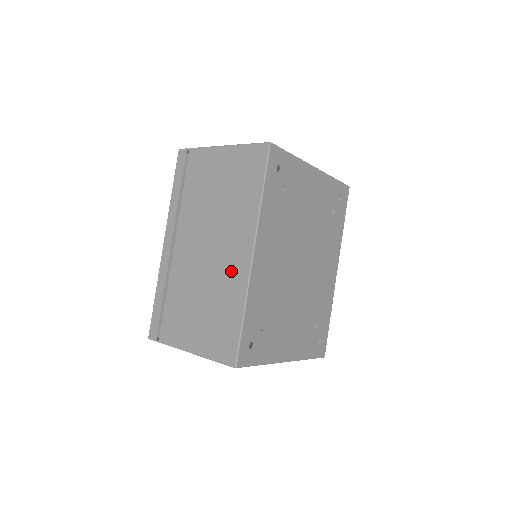
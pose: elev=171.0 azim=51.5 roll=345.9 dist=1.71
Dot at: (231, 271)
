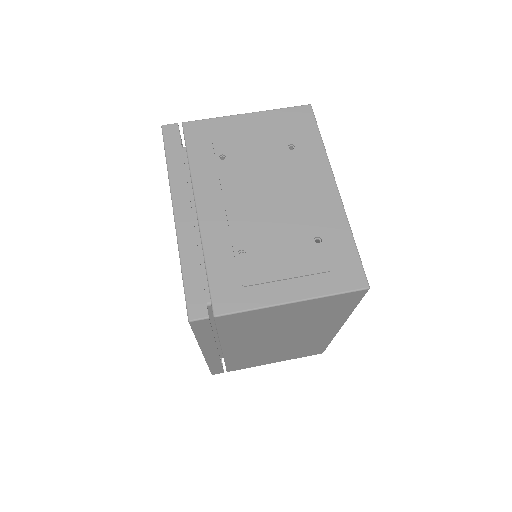
Dot at: (314, 339)
